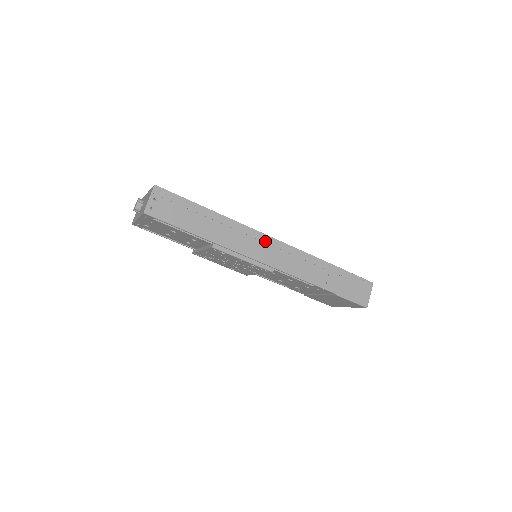
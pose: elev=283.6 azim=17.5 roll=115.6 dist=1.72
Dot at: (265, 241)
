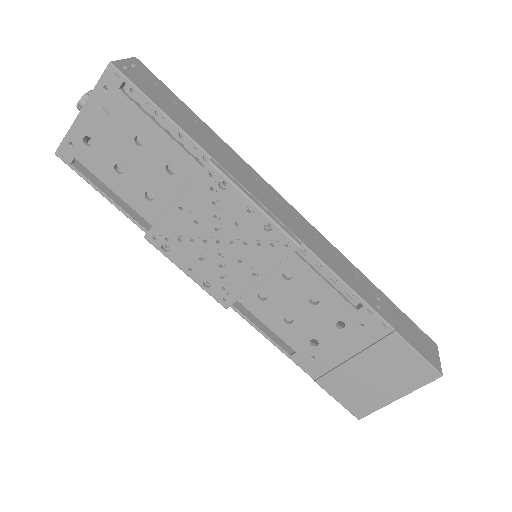
Dot at: (285, 206)
